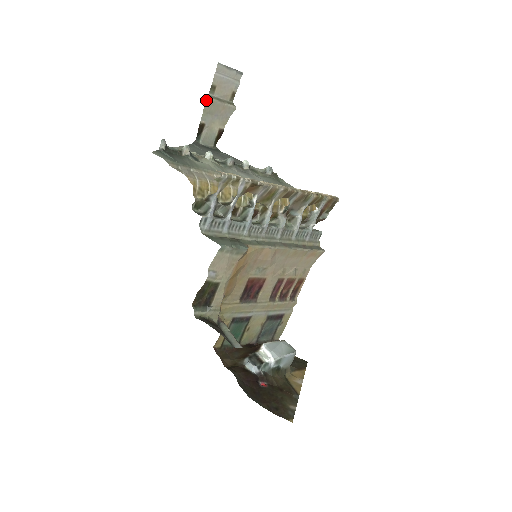
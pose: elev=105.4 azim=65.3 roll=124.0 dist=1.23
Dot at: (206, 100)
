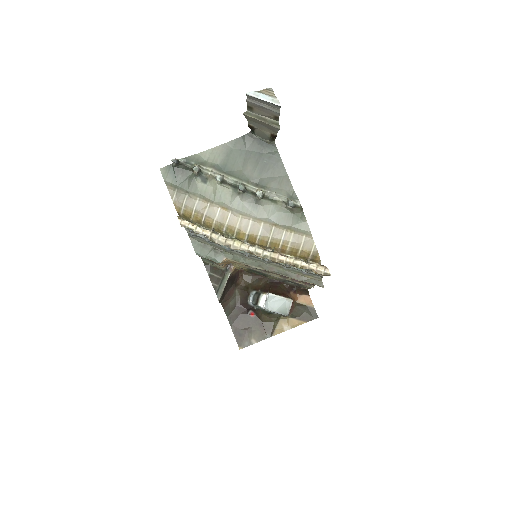
Dot at: (244, 115)
